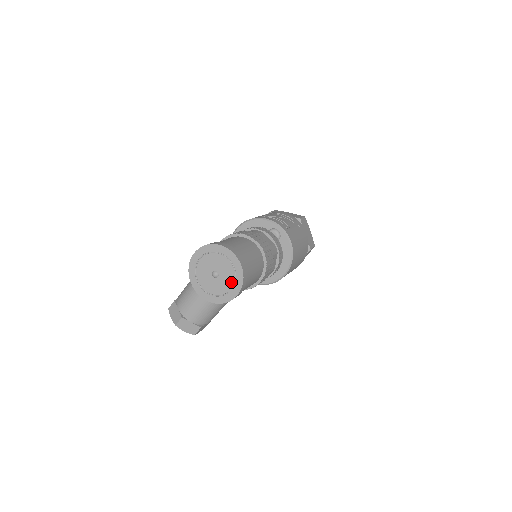
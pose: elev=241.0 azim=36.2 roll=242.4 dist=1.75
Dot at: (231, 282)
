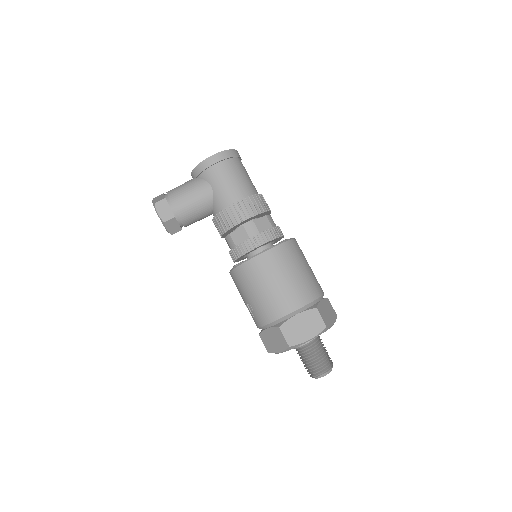
Dot at: occluded
